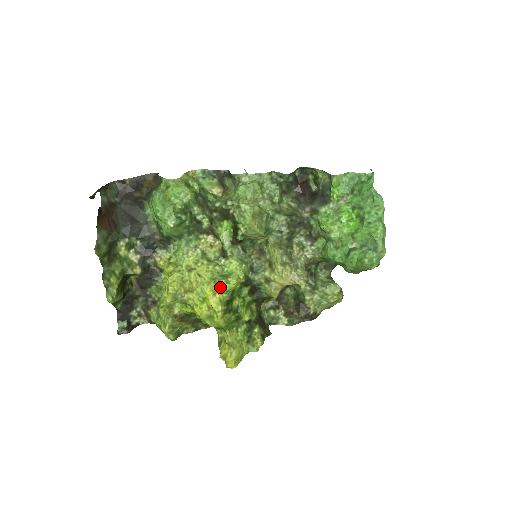
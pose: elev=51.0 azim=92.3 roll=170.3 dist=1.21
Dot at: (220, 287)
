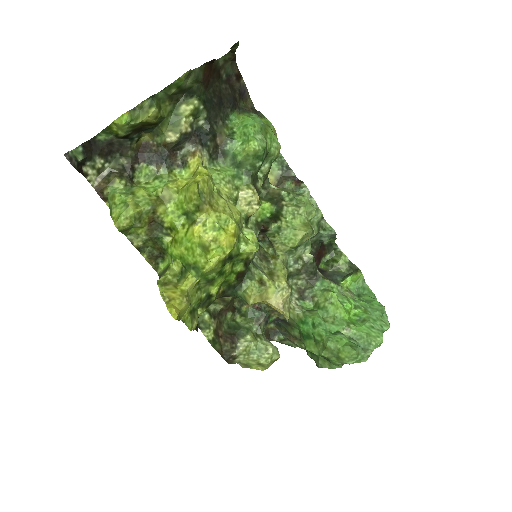
Dot at: (239, 237)
